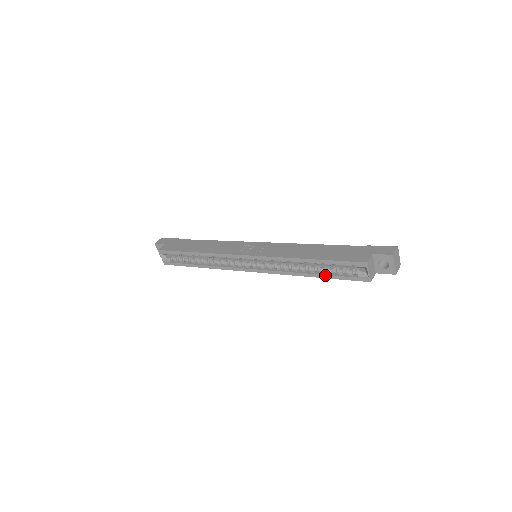
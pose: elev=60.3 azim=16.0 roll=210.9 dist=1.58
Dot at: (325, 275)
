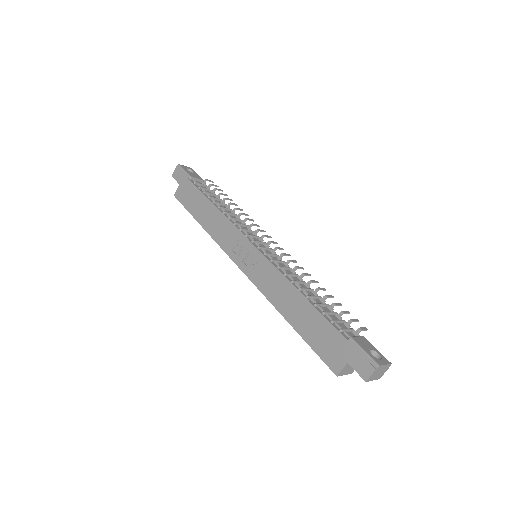
Dot at: occluded
